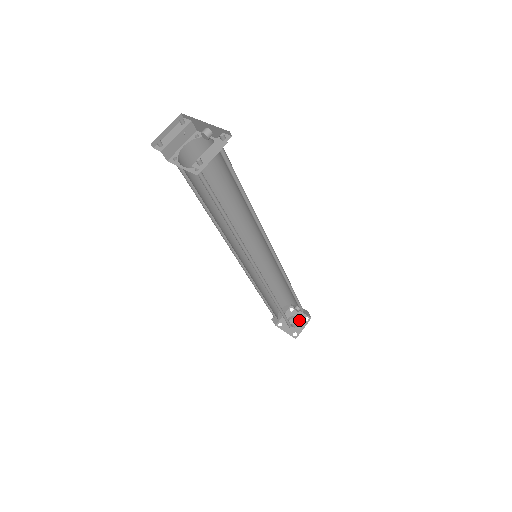
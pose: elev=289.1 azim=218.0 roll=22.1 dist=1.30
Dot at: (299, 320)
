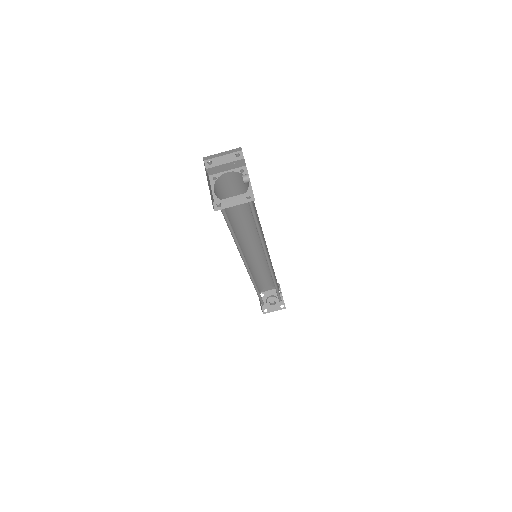
Dot at: (277, 302)
